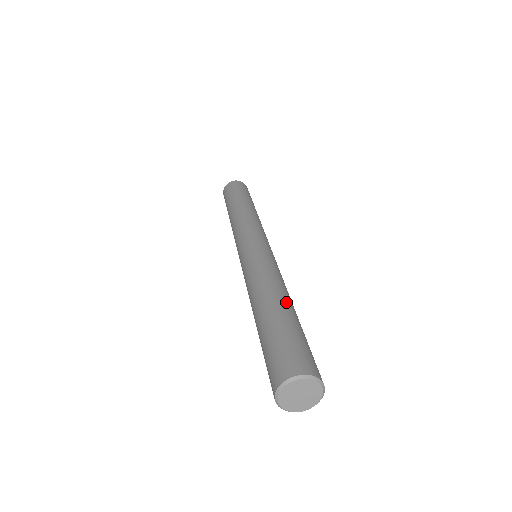
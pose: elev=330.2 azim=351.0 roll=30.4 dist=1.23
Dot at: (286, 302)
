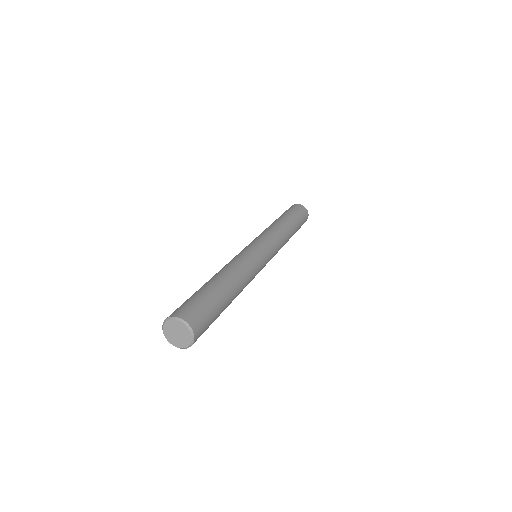
Dot at: (224, 281)
